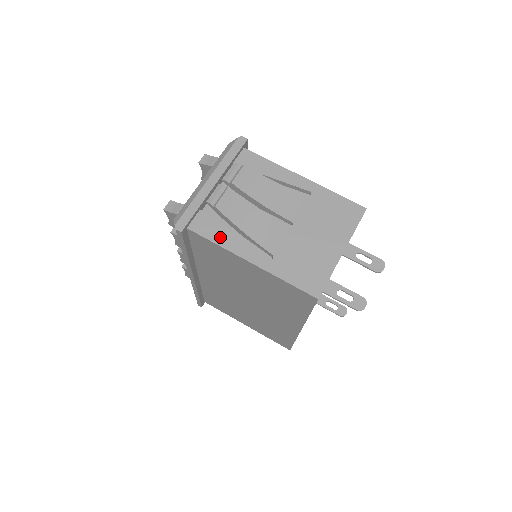
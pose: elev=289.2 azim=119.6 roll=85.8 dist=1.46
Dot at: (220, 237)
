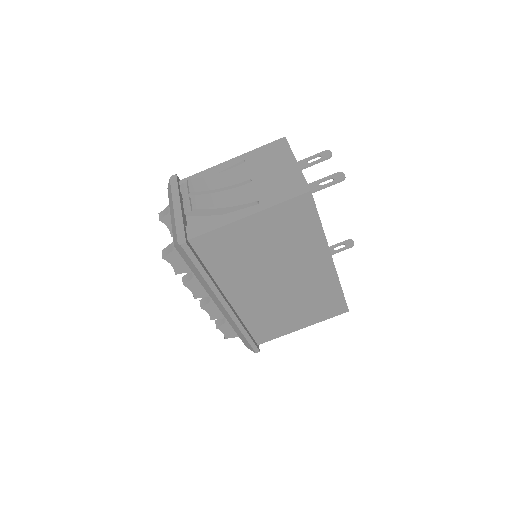
Dot at: (214, 224)
